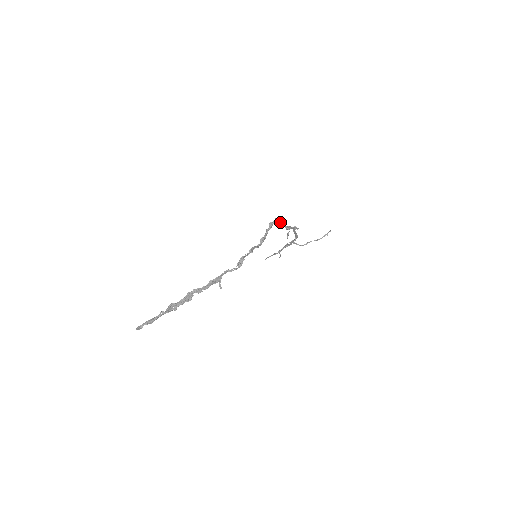
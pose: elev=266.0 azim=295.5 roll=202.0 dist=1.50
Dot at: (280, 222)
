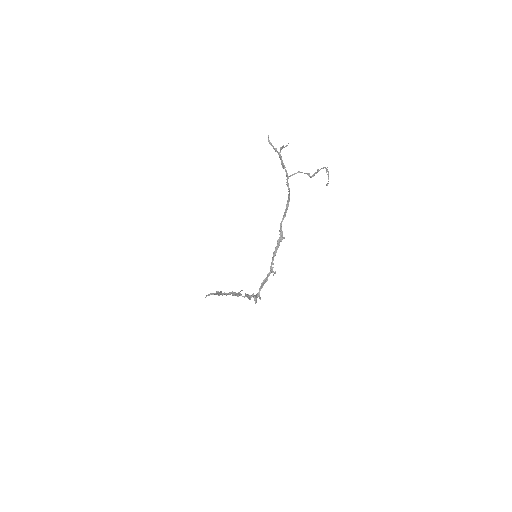
Dot at: (262, 285)
